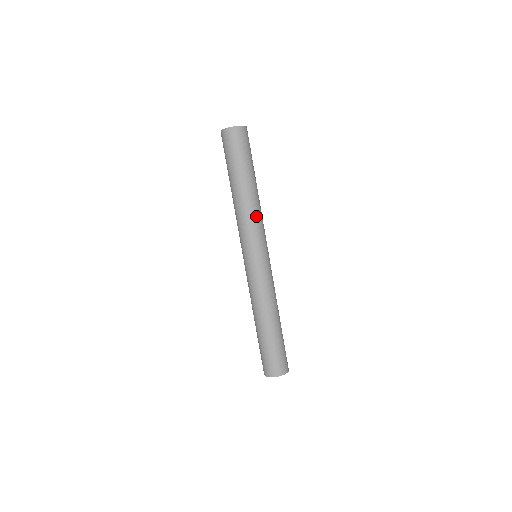
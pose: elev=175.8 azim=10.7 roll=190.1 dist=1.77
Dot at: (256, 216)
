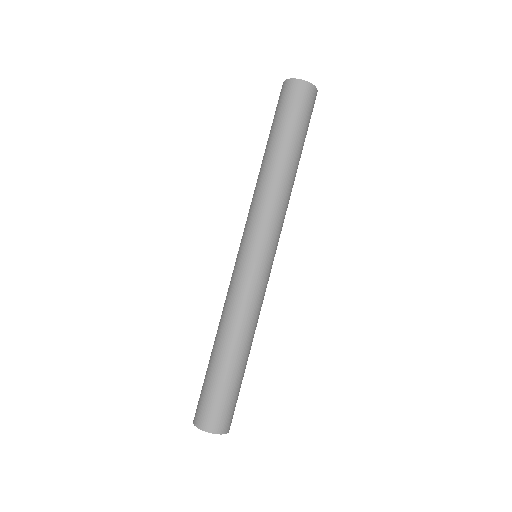
Dot at: (262, 197)
